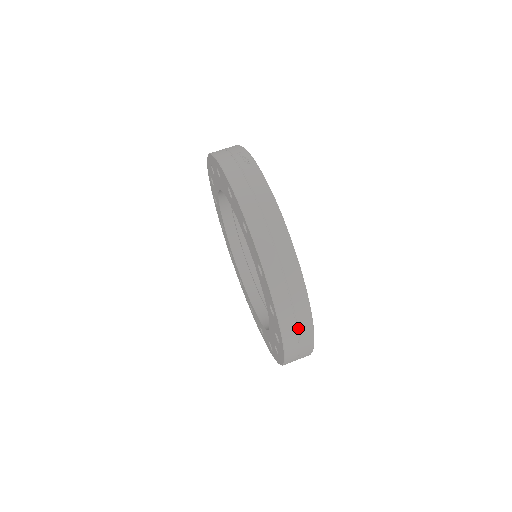
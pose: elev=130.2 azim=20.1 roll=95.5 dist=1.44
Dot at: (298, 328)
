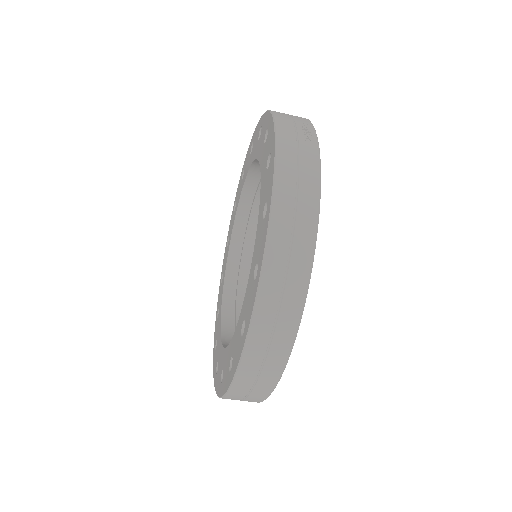
Dot at: (263, 367)
